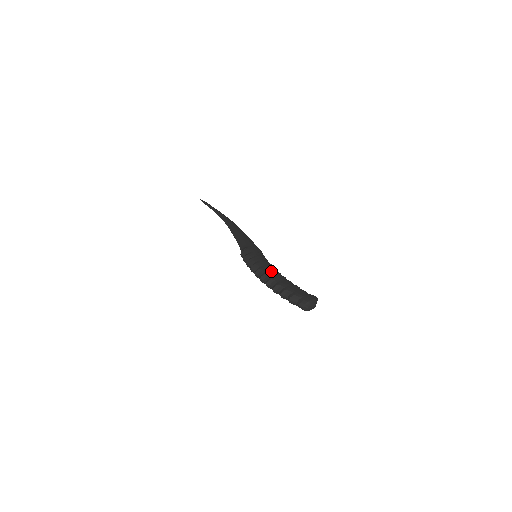
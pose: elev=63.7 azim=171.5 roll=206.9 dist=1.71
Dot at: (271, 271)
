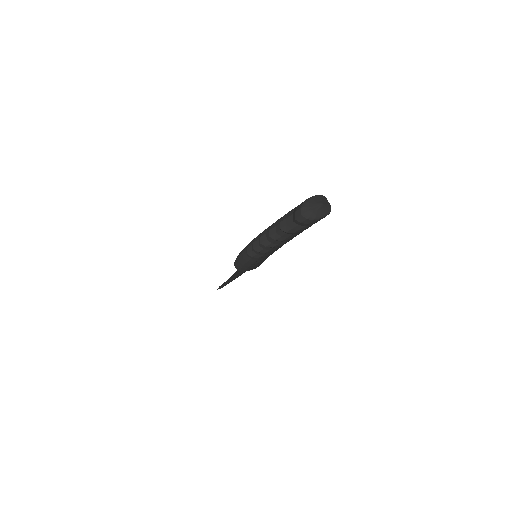
Dot at: occluded
